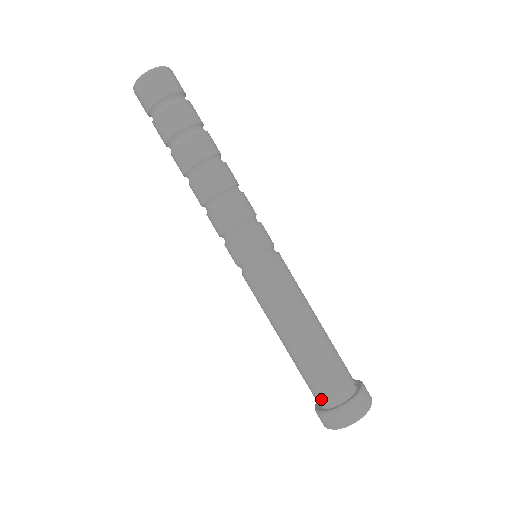
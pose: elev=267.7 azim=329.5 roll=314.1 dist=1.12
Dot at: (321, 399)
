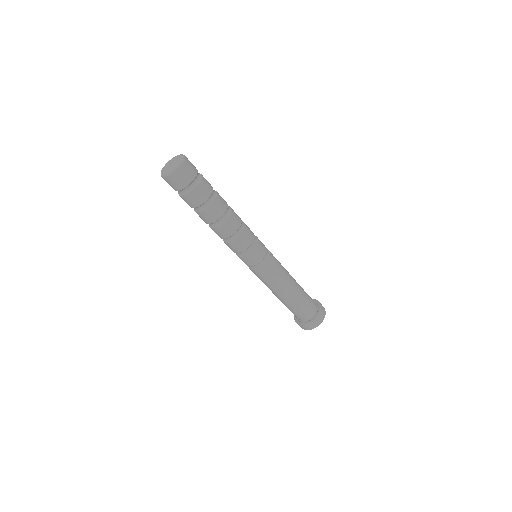
Dot at: (296, 317)
